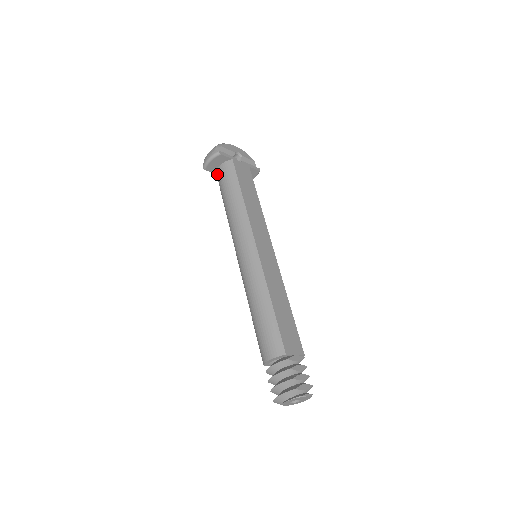
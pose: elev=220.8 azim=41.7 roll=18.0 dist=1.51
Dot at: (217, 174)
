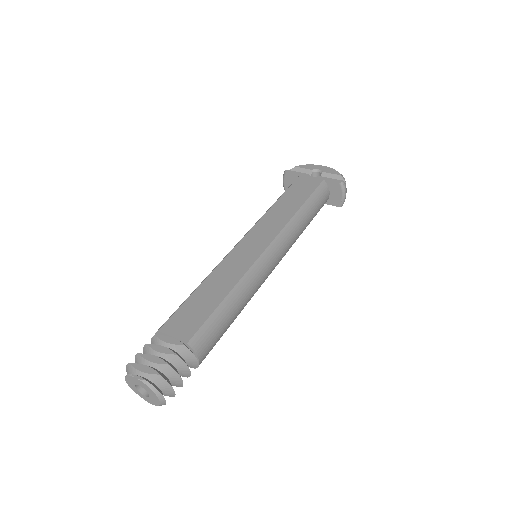
Dot at: occluded
